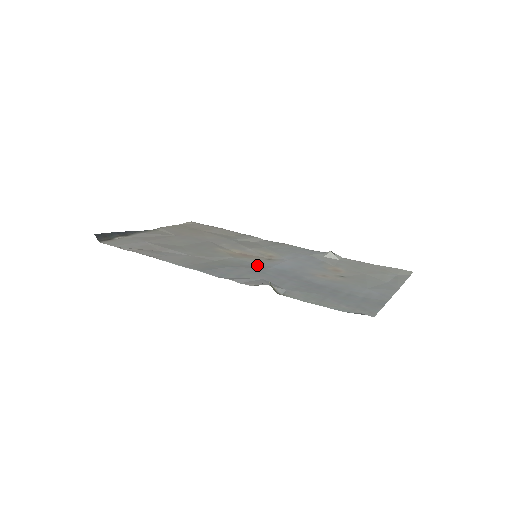
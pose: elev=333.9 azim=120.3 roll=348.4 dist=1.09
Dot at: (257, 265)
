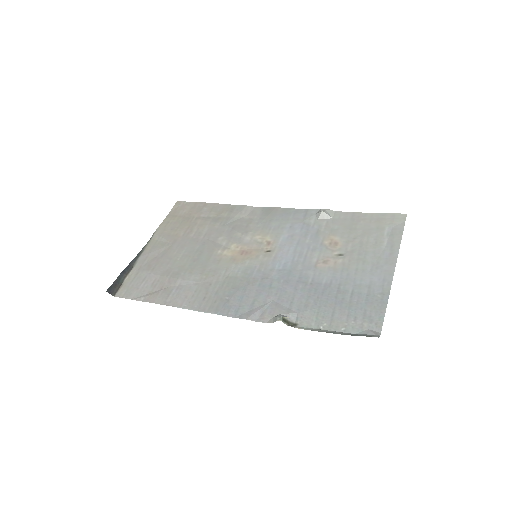
Dot at: (261, 271)
